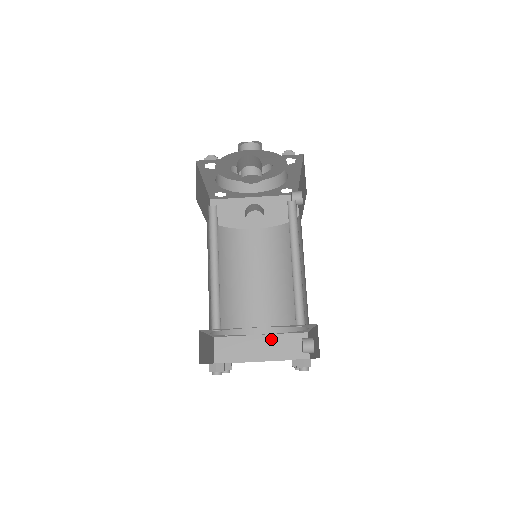
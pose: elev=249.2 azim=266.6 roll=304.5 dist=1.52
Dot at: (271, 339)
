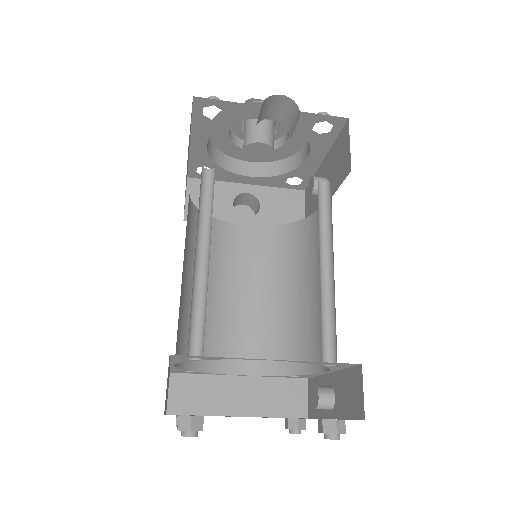
Dot at: (255, 383)
